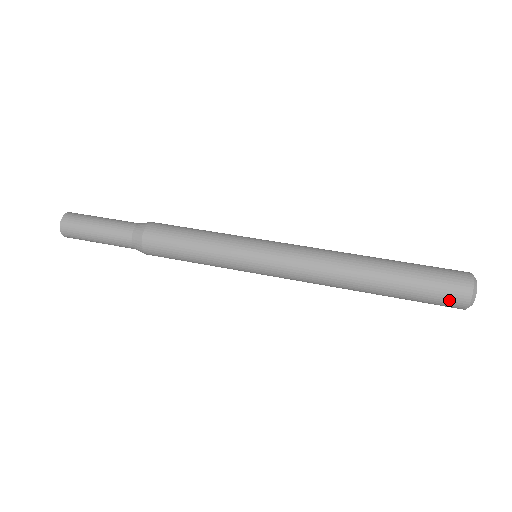
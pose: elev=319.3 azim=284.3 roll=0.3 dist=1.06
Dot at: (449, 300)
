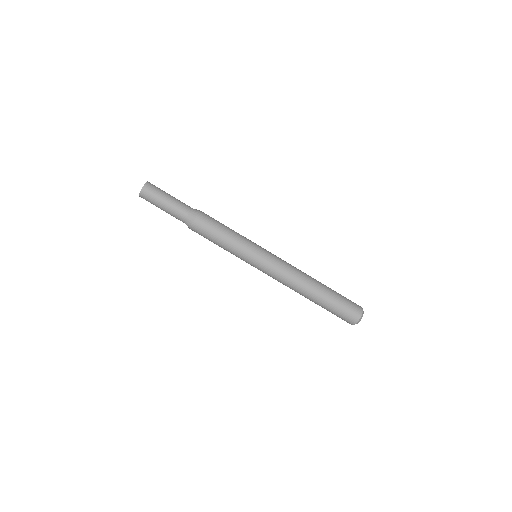
Dot at: occluded
